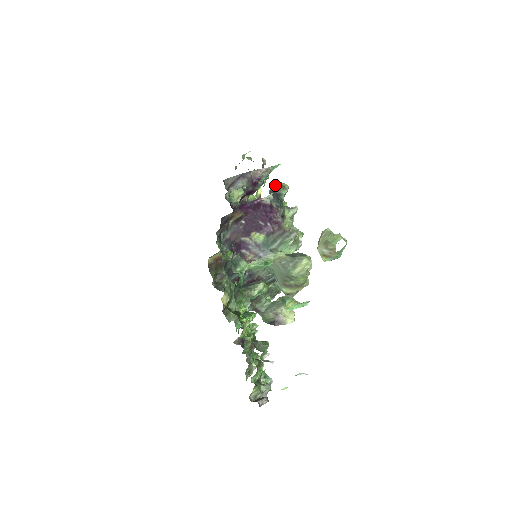
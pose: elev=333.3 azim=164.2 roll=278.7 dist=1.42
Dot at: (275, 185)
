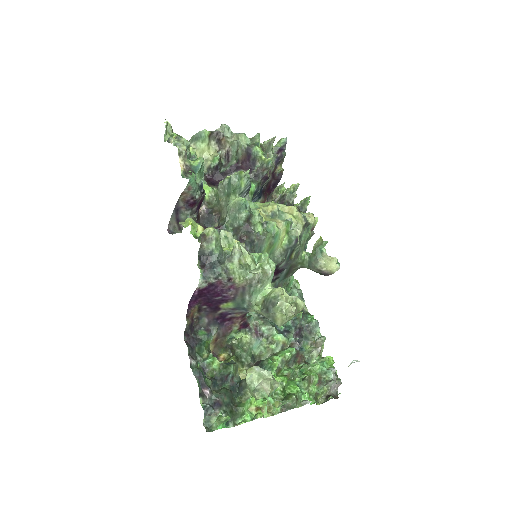
Dot at: (199, 250)
